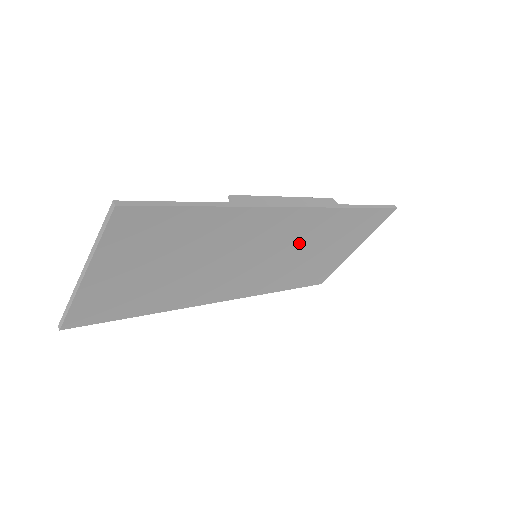
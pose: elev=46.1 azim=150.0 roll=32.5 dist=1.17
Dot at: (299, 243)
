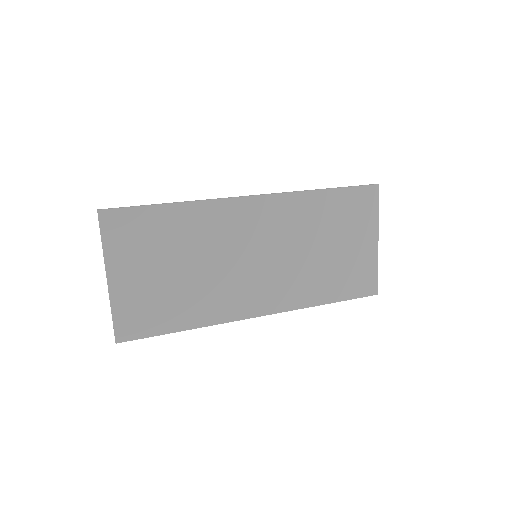
Dot at: (292, 236)
